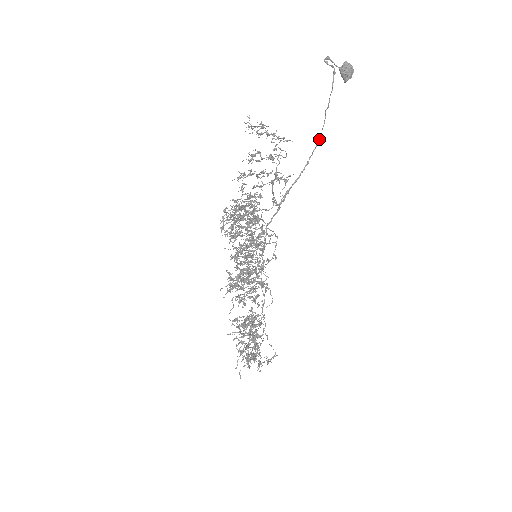
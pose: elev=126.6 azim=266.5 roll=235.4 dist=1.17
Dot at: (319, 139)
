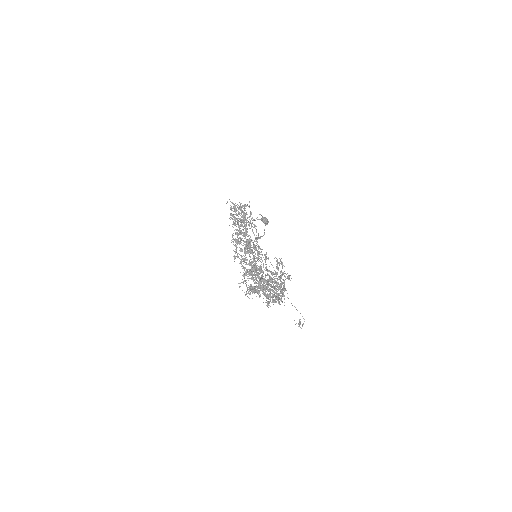
Dot at: (265, 225)
